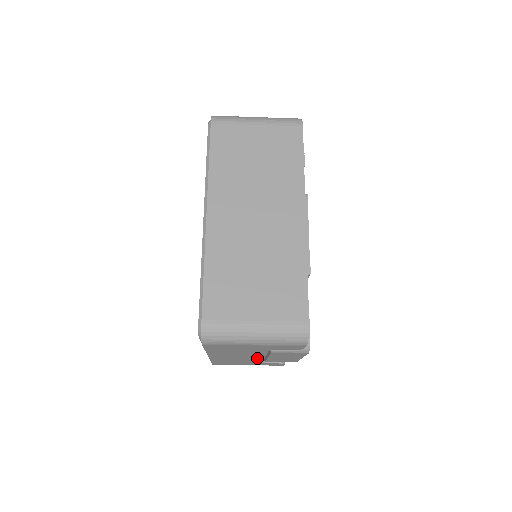
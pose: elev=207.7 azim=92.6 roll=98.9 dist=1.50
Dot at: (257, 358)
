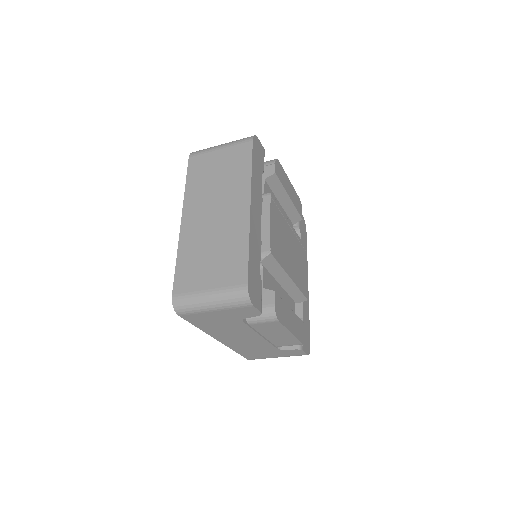
Dot at: (259, 339)
